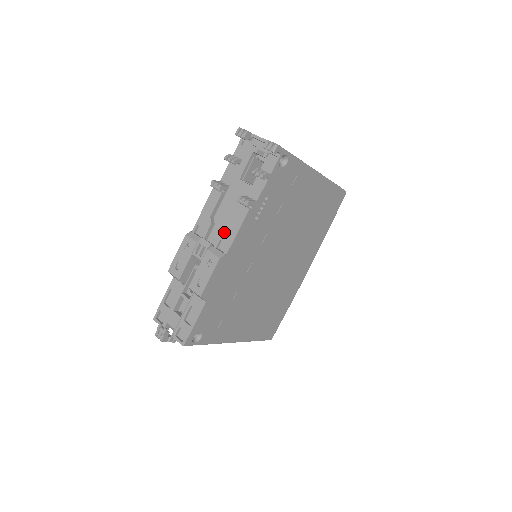
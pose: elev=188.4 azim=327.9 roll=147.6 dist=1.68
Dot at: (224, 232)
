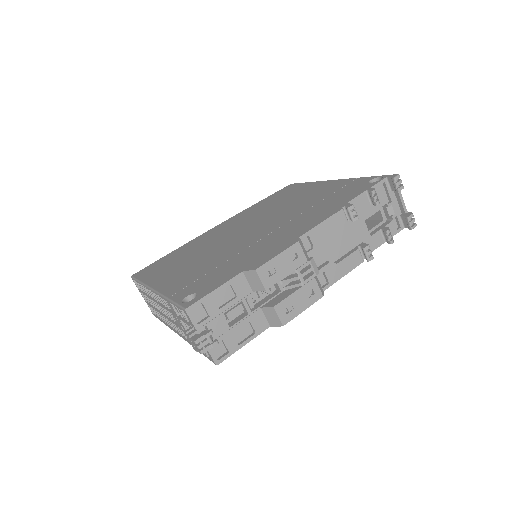
Dot at: (332, 266)
